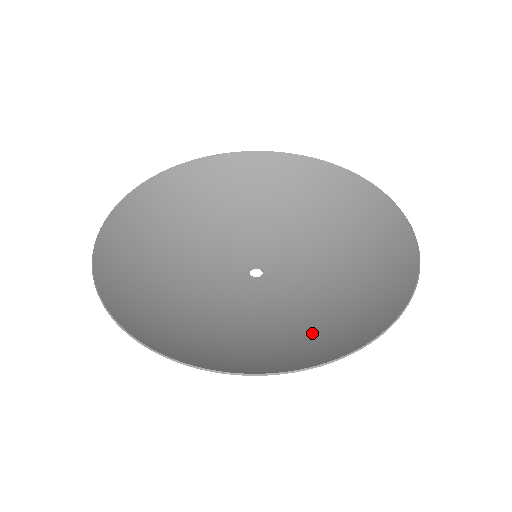
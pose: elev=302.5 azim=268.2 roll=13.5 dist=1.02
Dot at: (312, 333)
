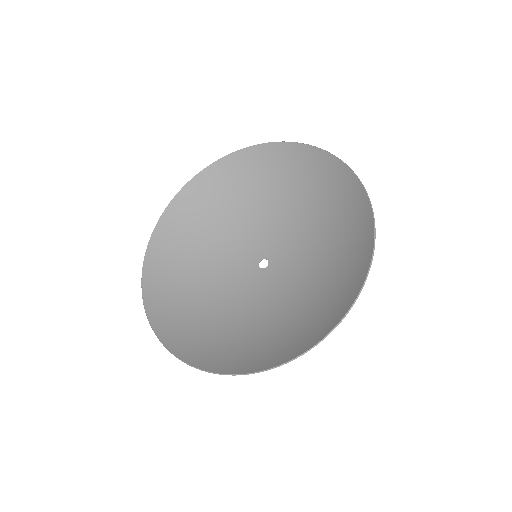
Dot at: (329, 286)
